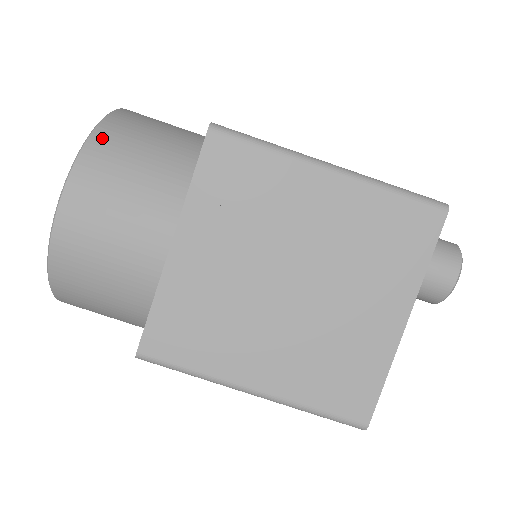
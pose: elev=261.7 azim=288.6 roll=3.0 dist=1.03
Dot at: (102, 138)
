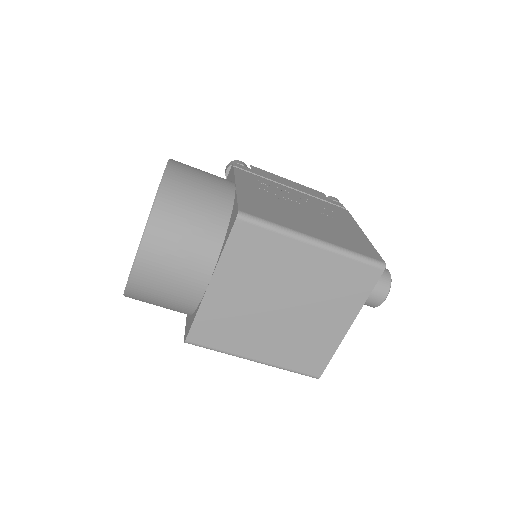
Dot at: (161, 211)
